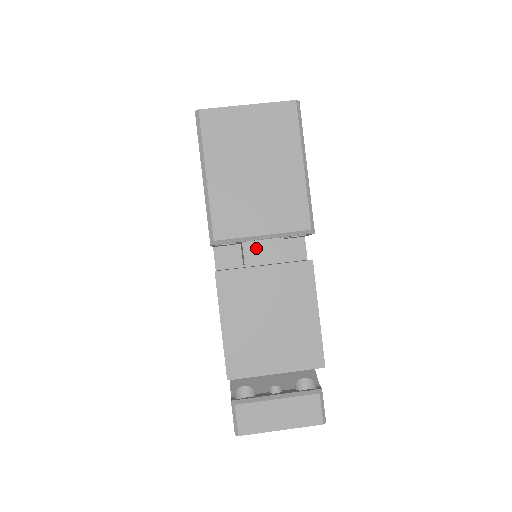
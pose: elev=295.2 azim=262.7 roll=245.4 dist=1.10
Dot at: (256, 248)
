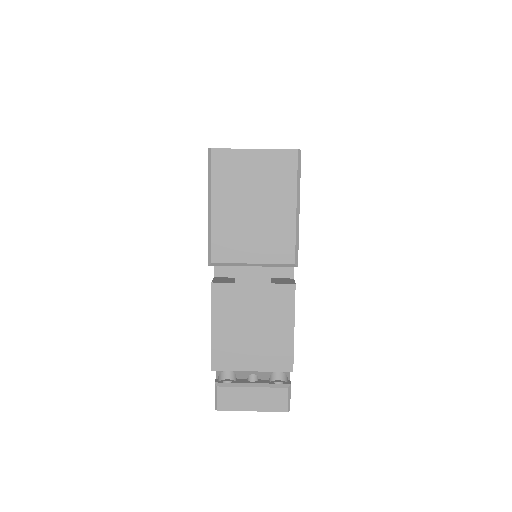
Dot at: (247, 272)
